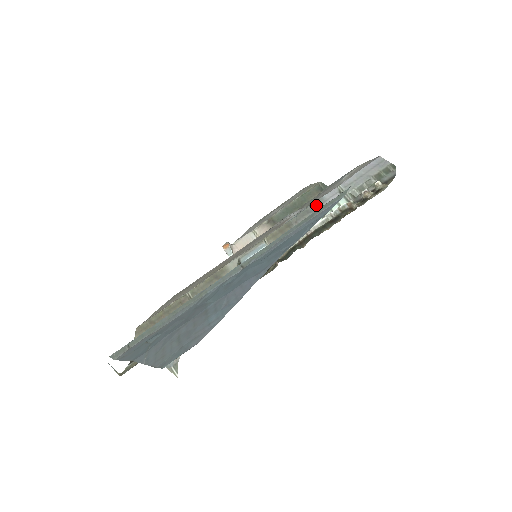
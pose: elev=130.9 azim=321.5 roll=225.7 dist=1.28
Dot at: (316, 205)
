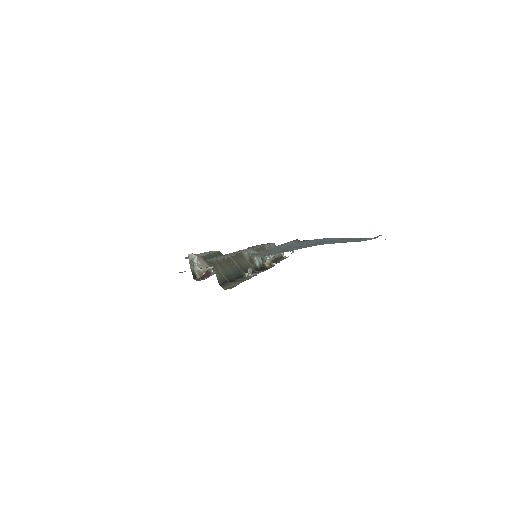
Dot at: (264, 248)
